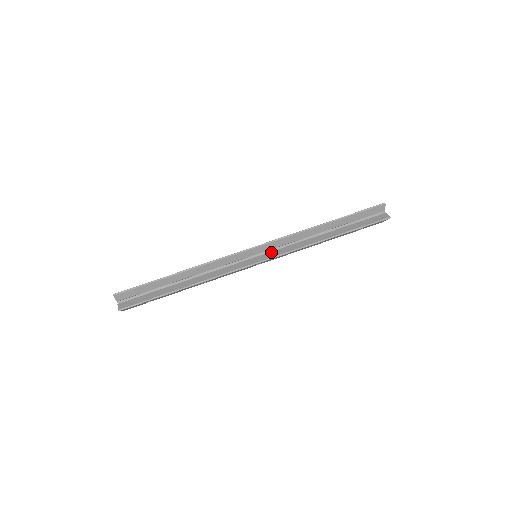
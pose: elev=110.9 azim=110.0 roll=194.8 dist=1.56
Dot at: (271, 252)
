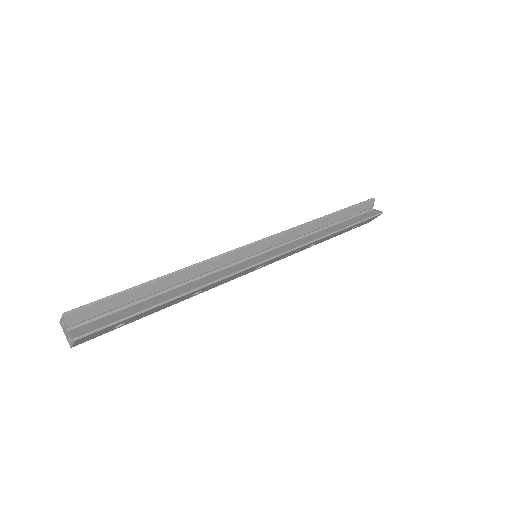
Dot at: (275, 249)
